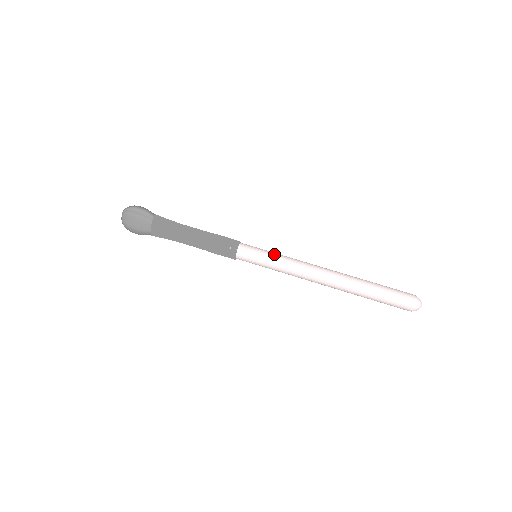
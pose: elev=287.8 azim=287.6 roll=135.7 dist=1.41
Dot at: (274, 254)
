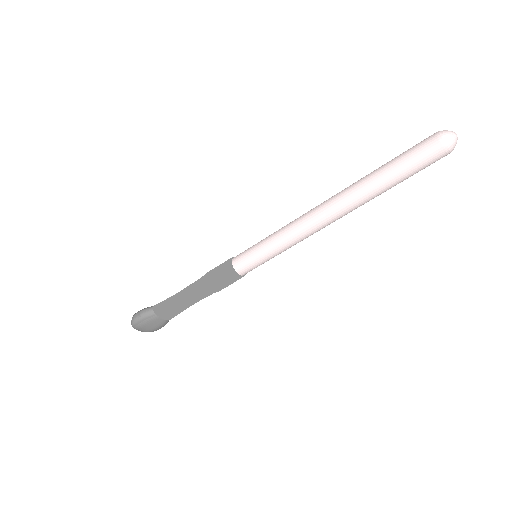
Dot at: (266, 242)
